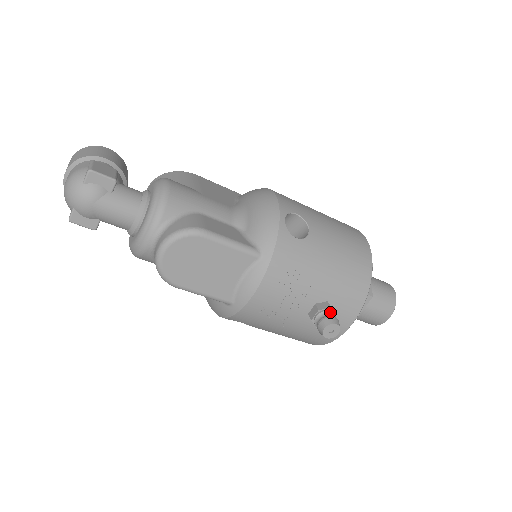
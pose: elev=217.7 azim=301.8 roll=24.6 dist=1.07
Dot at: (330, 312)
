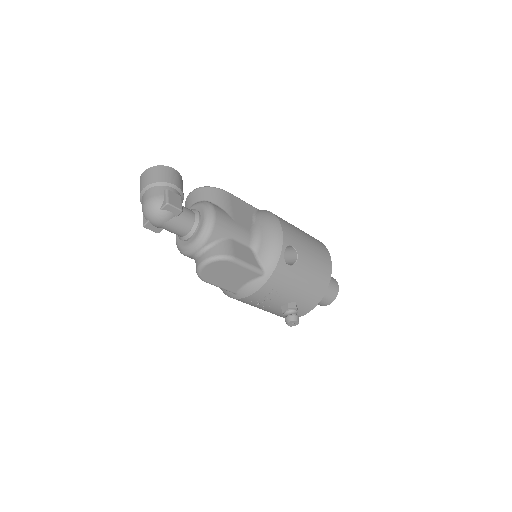
Dot at: (295, 311)
